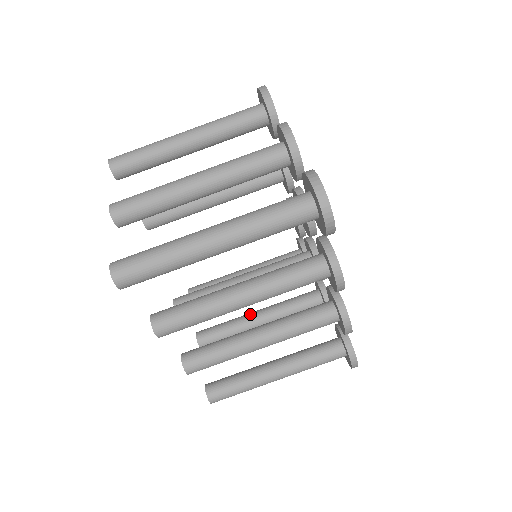
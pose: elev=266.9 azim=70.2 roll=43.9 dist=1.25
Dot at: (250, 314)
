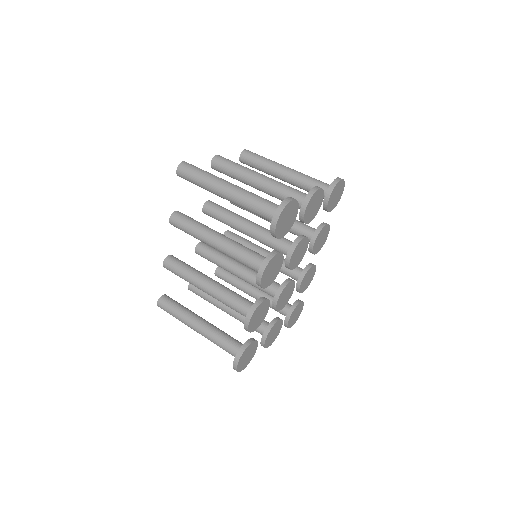
Dot at: occluded
